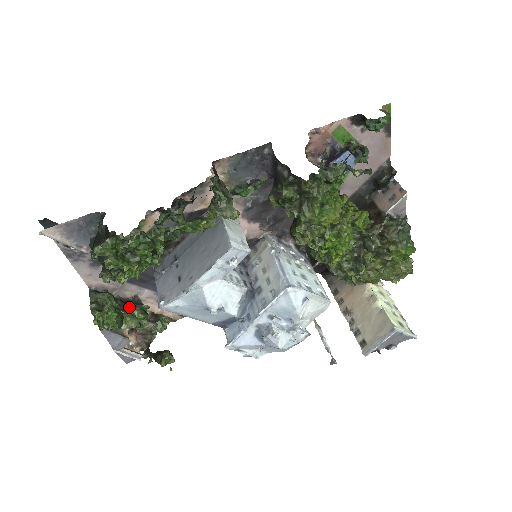
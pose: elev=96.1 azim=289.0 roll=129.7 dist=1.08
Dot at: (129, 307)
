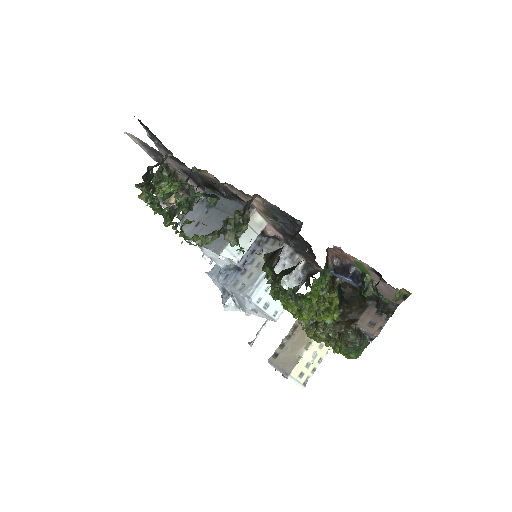
Dot at: (180, 192)
